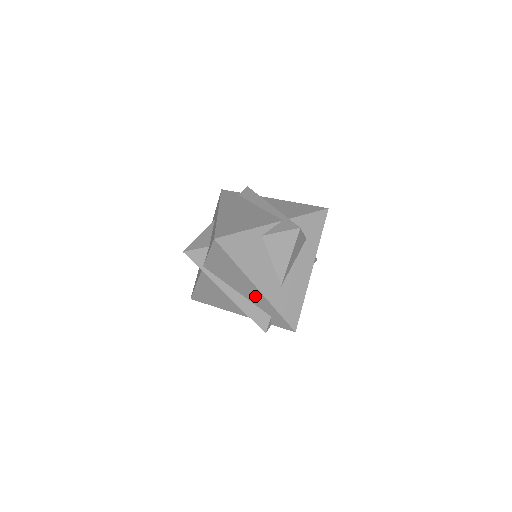
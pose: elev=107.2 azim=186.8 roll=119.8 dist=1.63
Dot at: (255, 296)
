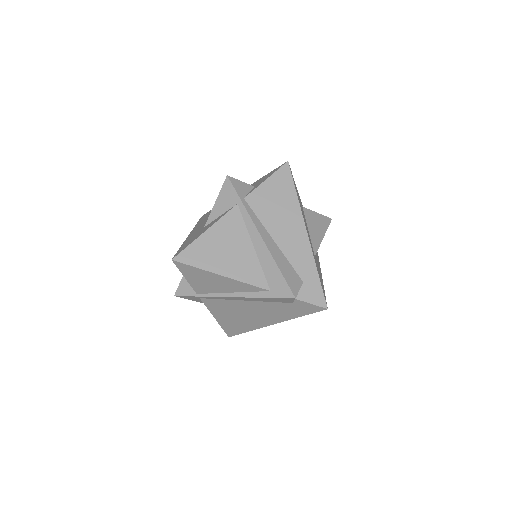
Dot at: (297, 246)
